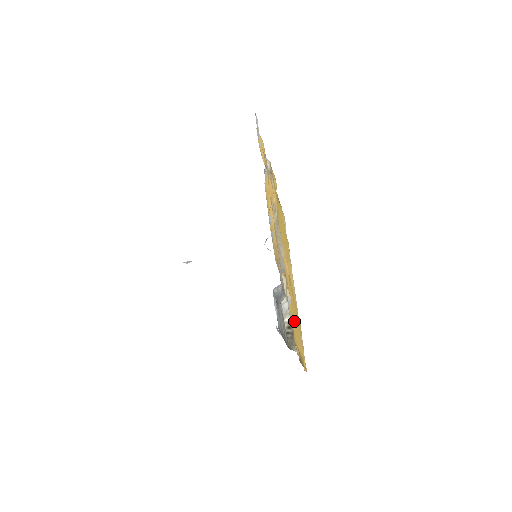
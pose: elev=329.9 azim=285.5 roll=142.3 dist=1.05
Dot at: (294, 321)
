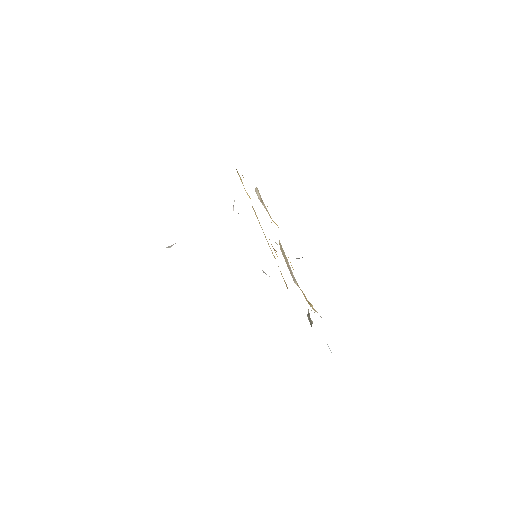
Dot at: occluded
